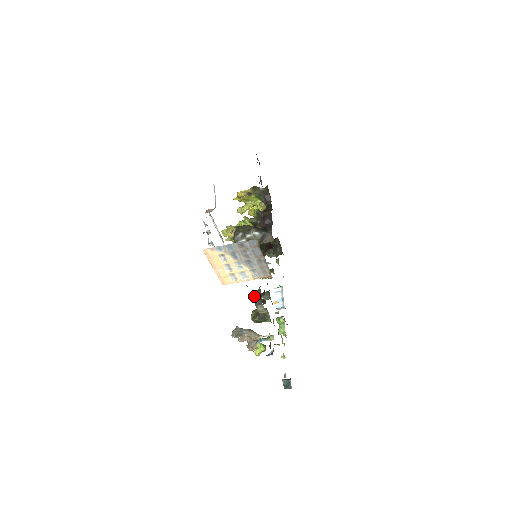
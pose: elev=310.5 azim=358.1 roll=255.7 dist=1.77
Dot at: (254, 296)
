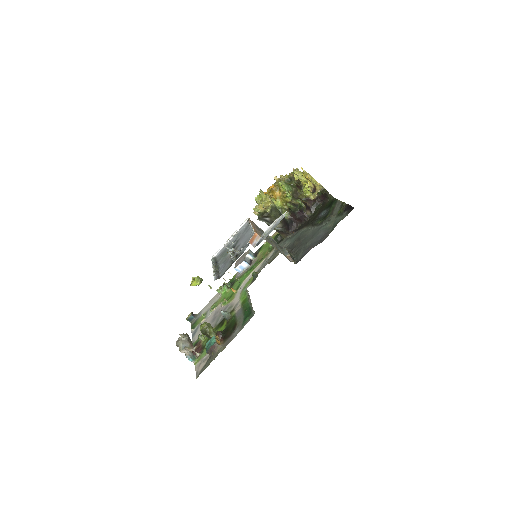
Dot at: (211, 347)
